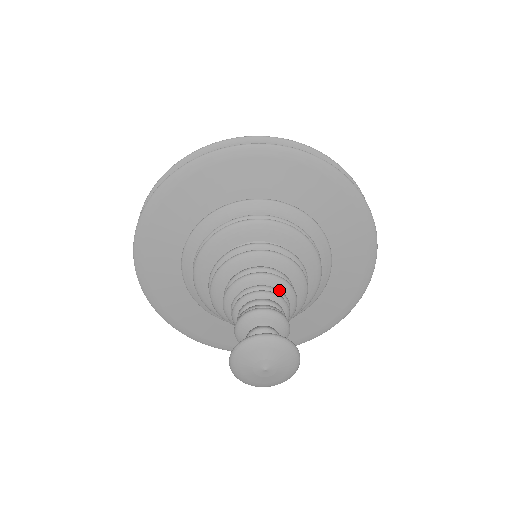
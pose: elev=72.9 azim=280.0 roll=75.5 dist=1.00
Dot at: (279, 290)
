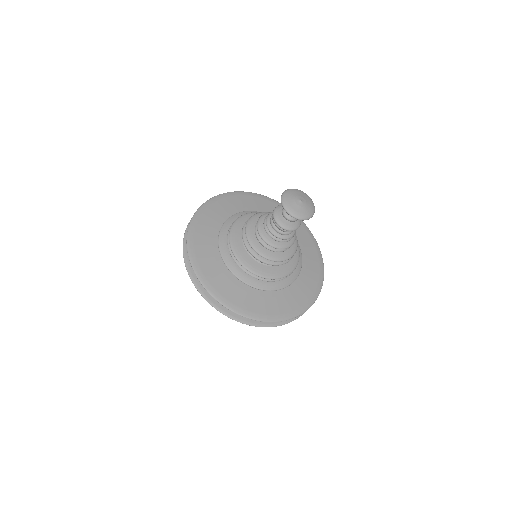
Dot at: occluded
